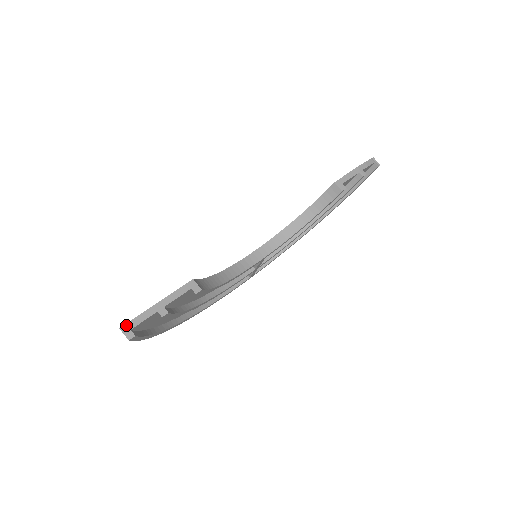
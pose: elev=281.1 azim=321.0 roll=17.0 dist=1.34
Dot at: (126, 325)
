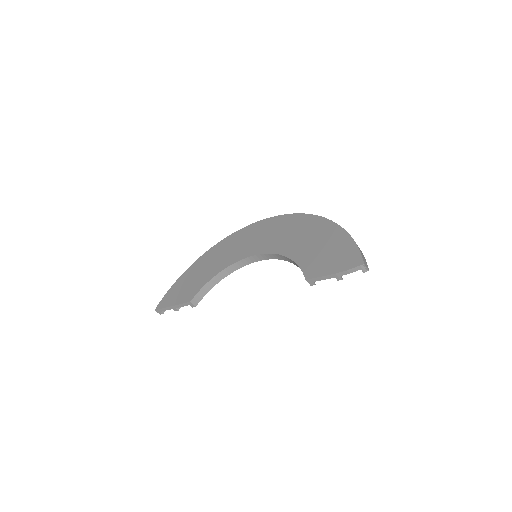
Dot at: (157, 310)
